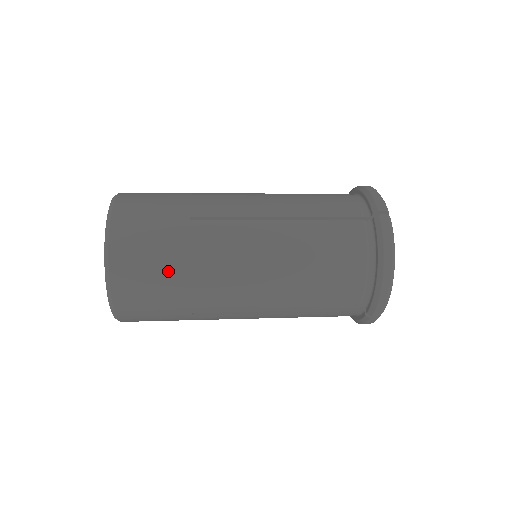
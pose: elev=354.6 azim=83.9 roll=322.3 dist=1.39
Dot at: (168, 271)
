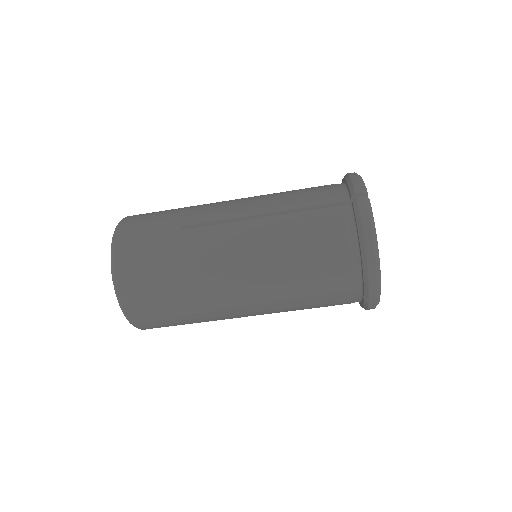
Dot at: occluded
